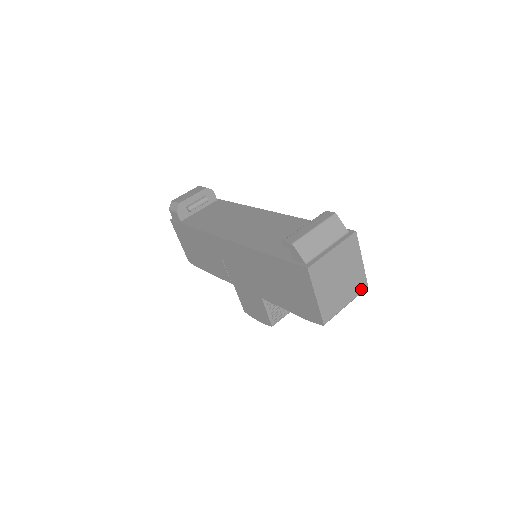
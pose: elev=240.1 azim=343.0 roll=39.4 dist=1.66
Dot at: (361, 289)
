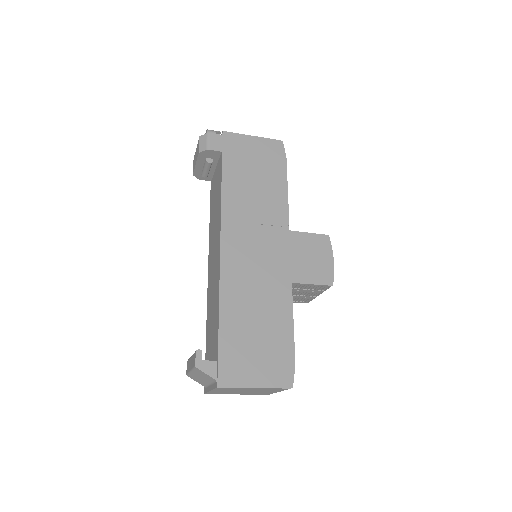
Dot at: (283, 389)
